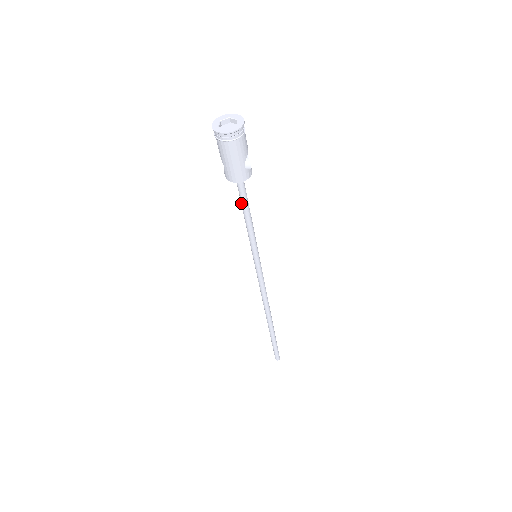
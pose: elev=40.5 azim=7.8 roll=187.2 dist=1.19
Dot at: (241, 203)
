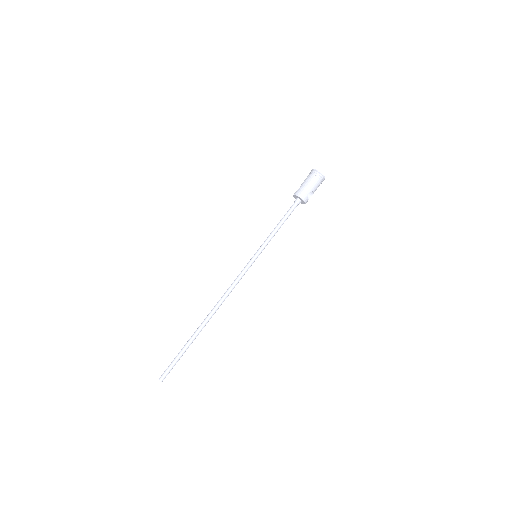
Dot at: (285, 214)
